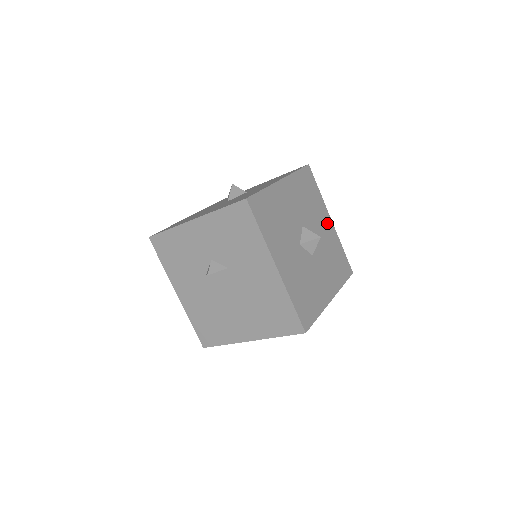
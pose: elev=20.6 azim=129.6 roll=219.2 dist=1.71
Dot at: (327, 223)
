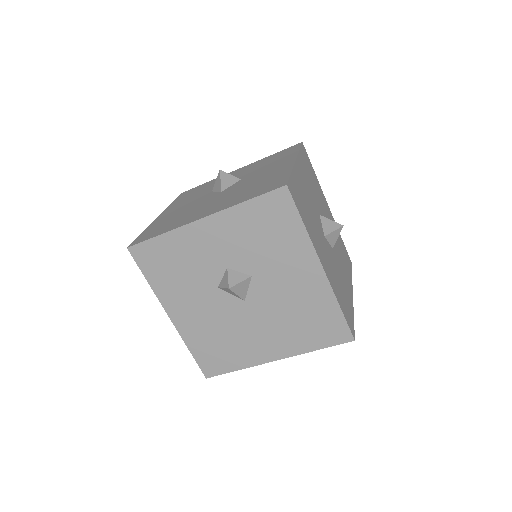
Dot at: (327, 209)
